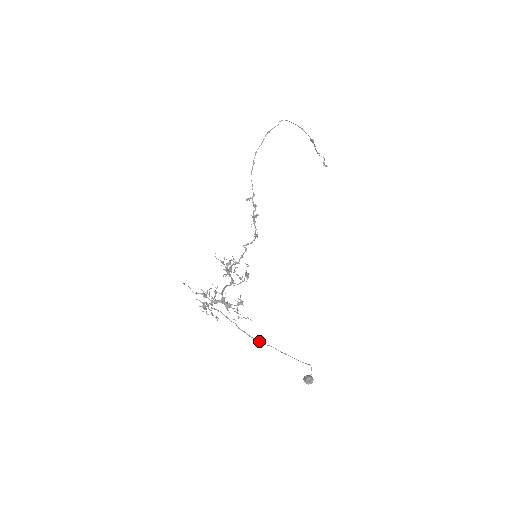
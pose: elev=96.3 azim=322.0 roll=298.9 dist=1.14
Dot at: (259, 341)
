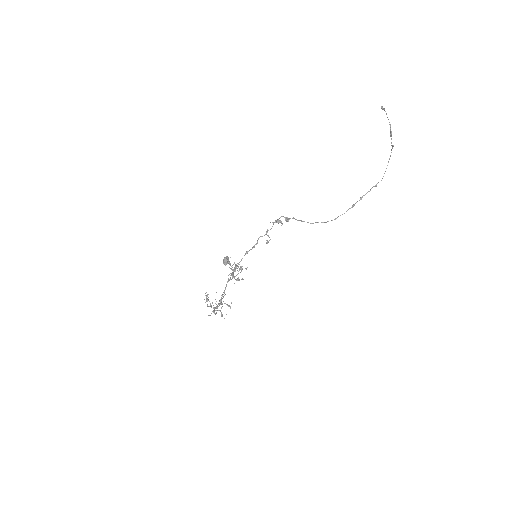
Dot at: occluded
